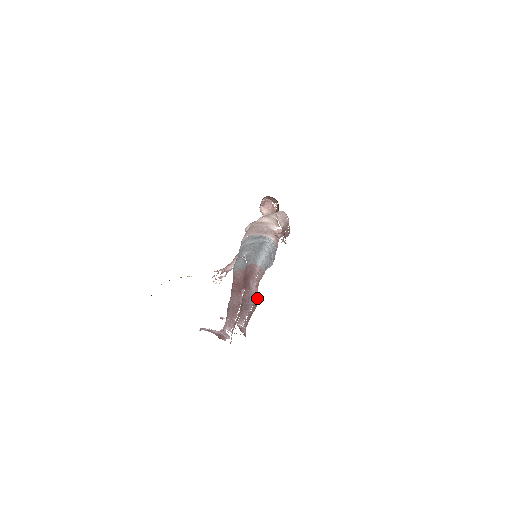
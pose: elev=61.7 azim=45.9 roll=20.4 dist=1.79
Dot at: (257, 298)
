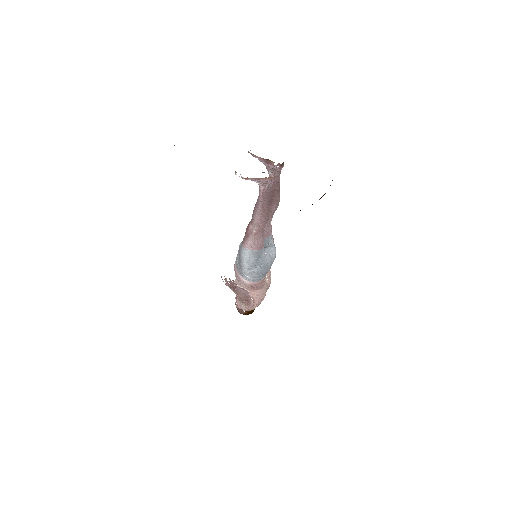
Dot at: occluded
